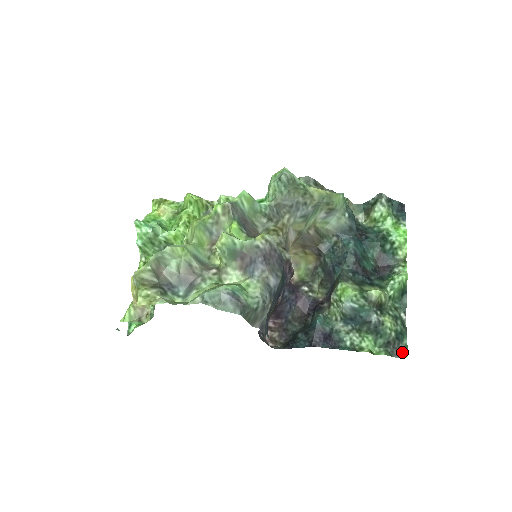
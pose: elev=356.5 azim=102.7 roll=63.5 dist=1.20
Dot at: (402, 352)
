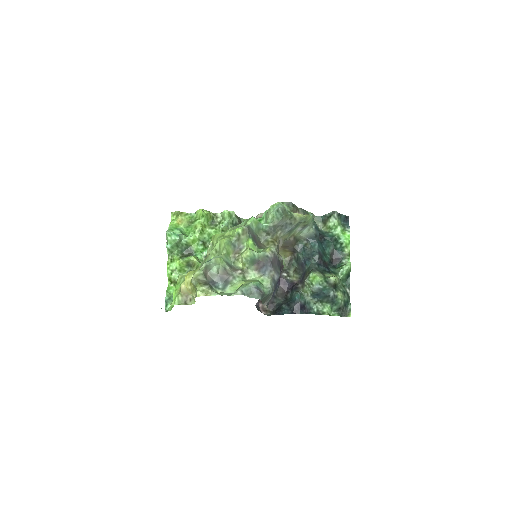
Dot at: (348, 314)
